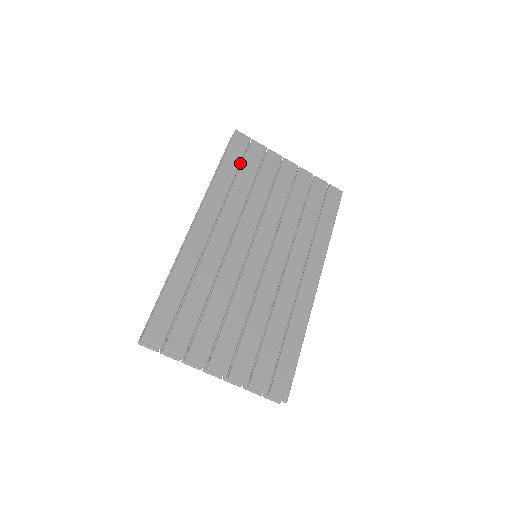
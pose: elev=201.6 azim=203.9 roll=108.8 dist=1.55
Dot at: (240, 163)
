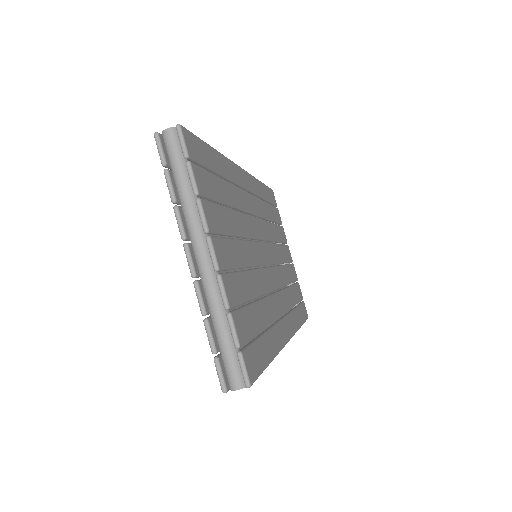
Dot at: (270, 202)
